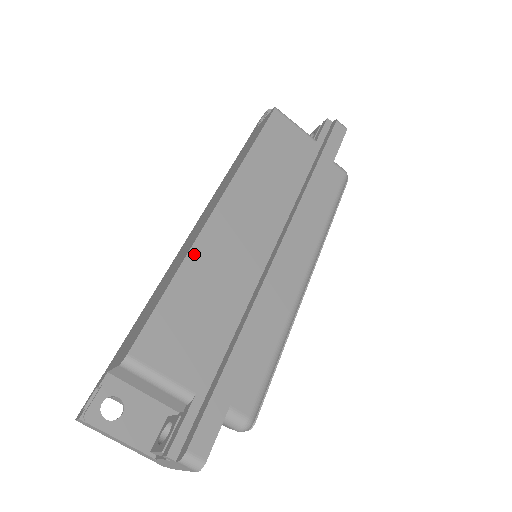
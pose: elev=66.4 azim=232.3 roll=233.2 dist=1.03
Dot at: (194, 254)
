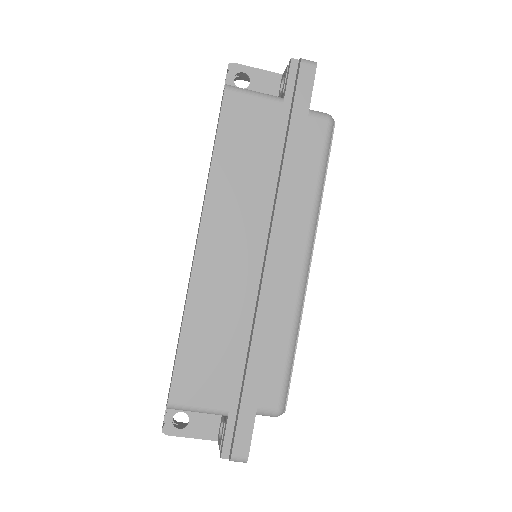
Dot at: (191, 301)
